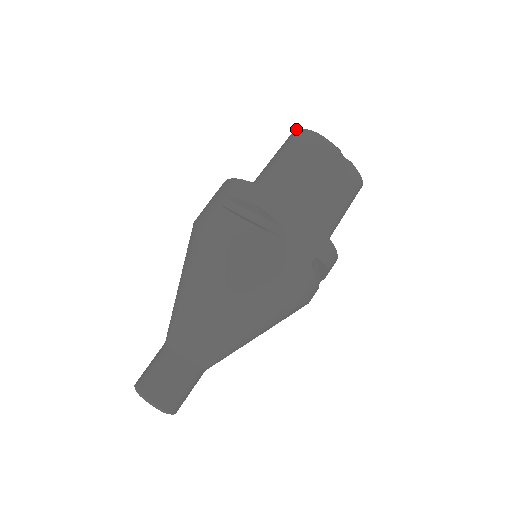
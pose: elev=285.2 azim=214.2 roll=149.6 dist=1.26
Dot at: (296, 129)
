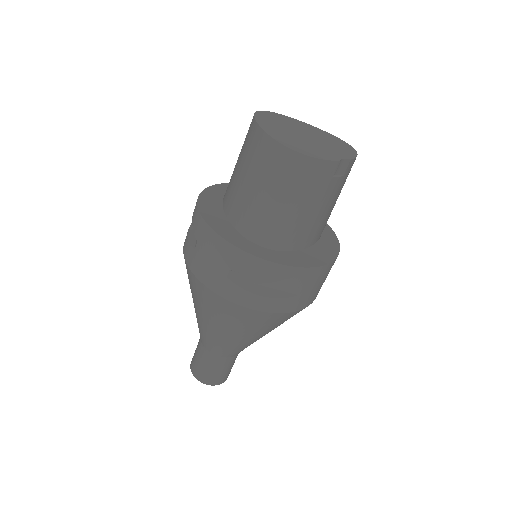
Dot at: (279, 143)
